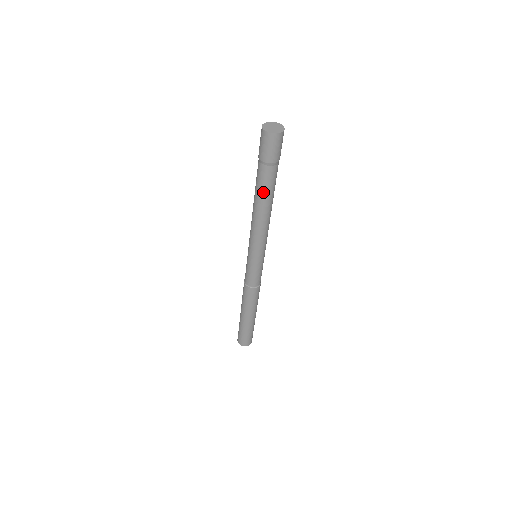
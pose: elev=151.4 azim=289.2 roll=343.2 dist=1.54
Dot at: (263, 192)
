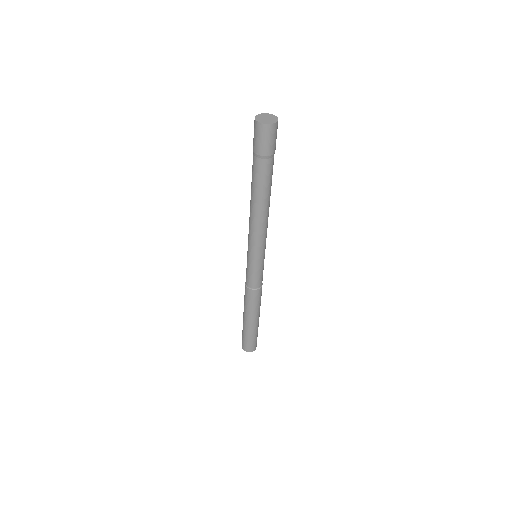
Dot at: (257, 186)
